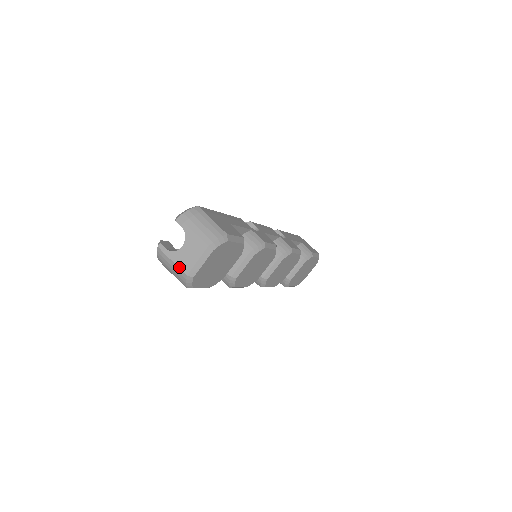
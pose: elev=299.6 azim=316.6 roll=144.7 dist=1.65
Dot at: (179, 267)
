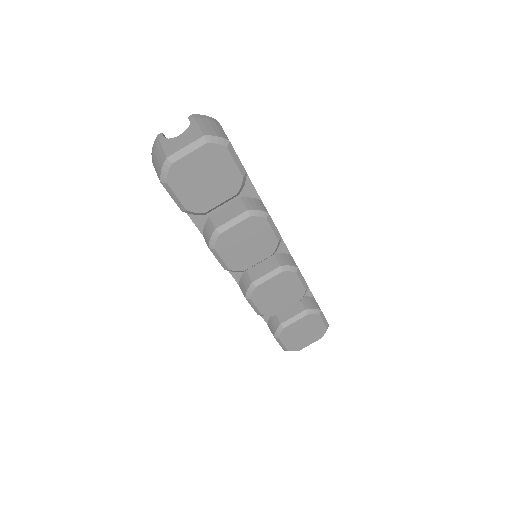
Dot at: (164, 151)
